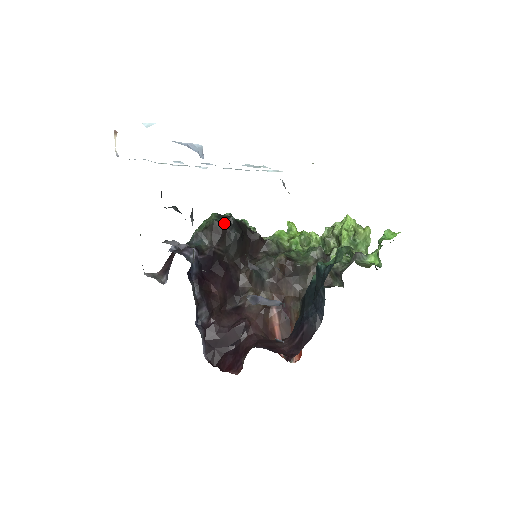
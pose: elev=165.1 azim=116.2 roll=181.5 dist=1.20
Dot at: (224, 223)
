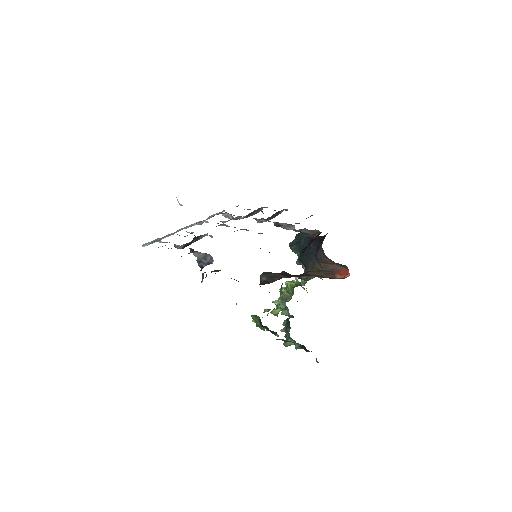
Dot at: occluded
